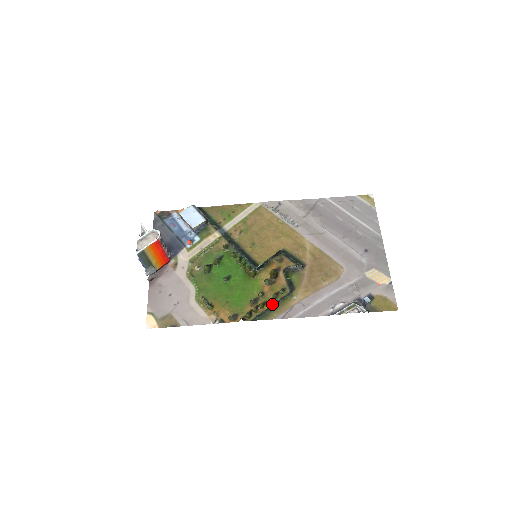
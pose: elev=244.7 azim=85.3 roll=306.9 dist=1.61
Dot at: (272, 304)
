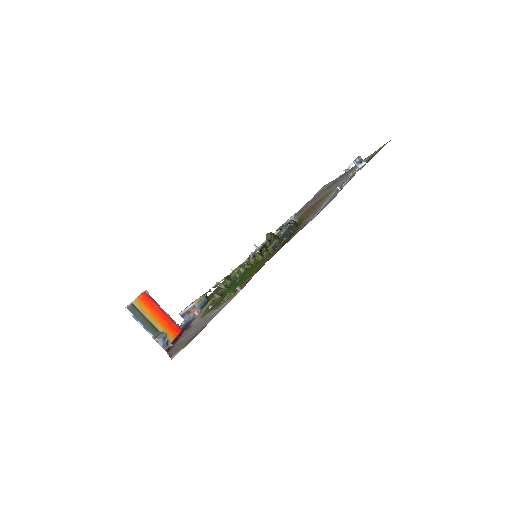
Dot at: (282, 233)
